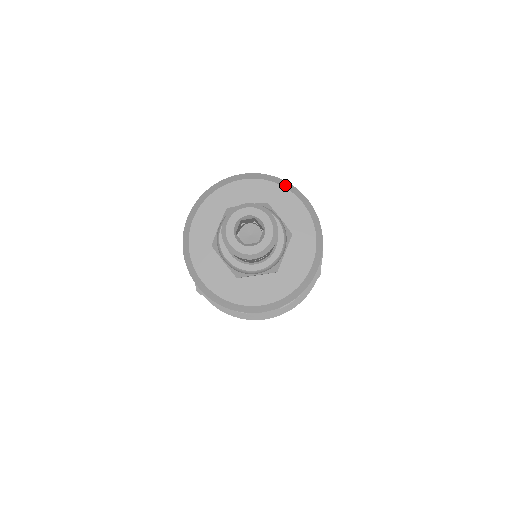
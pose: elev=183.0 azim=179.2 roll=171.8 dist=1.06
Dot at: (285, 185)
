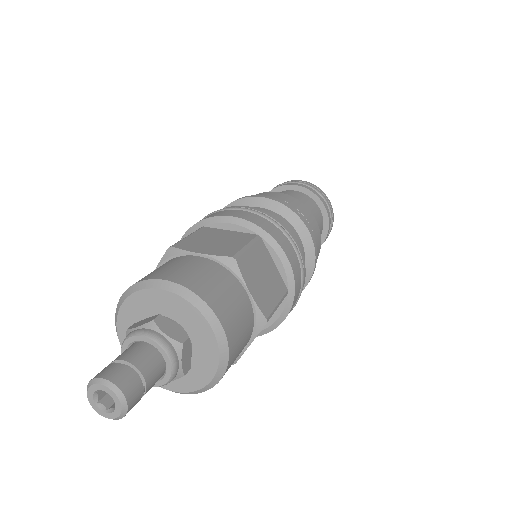
Dot at: (218, 334)
